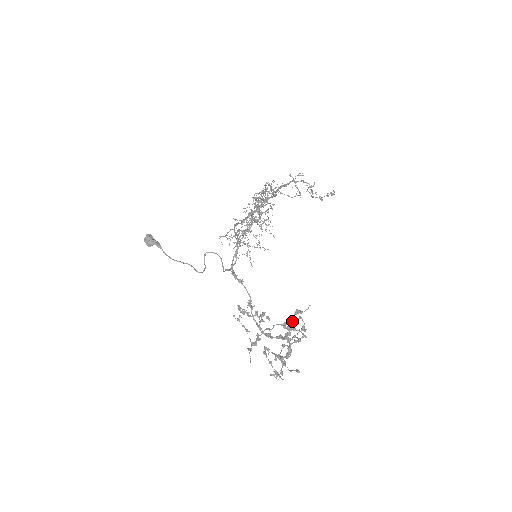
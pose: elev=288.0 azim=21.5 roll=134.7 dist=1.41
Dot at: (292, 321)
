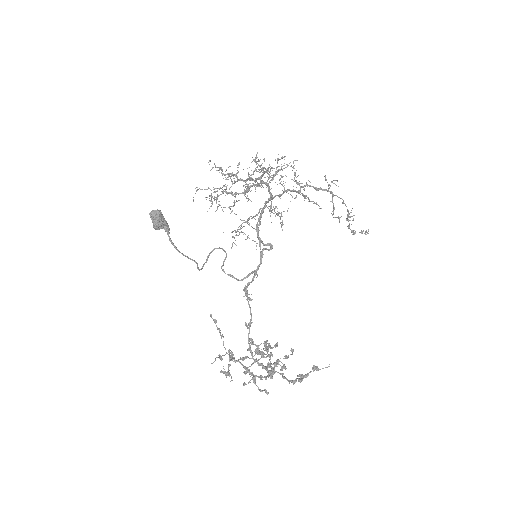
Dot at: (307, 376)
